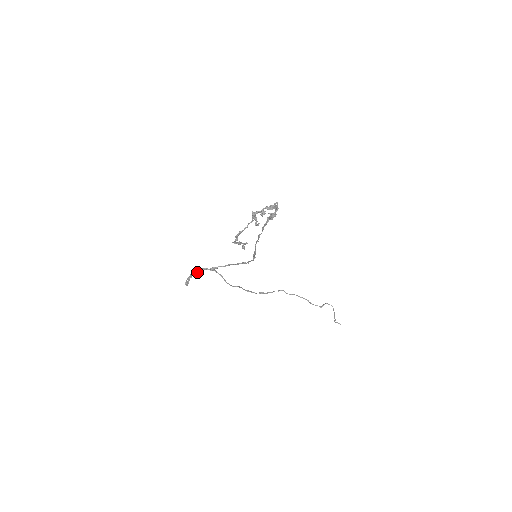
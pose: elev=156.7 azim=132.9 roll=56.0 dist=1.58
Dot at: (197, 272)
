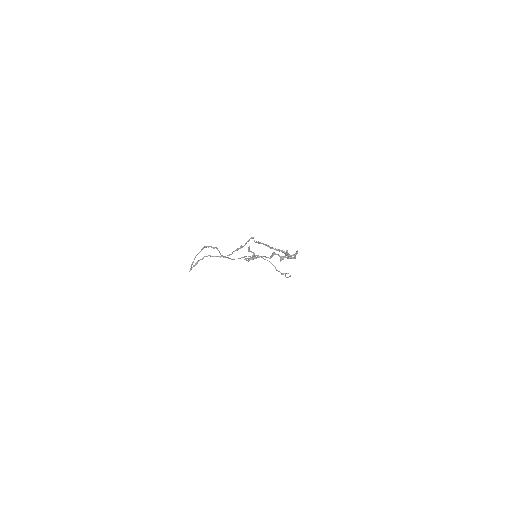
Dot at: occluded
